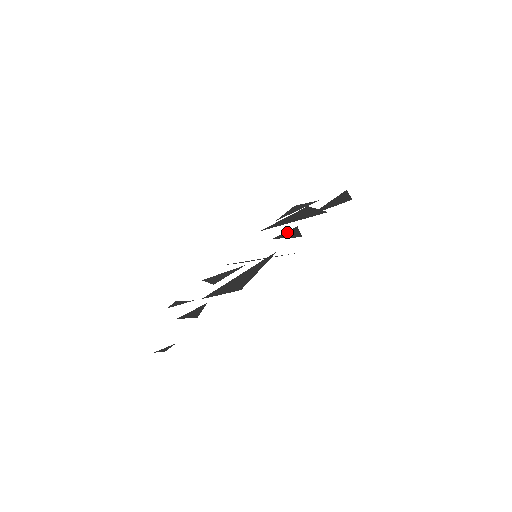
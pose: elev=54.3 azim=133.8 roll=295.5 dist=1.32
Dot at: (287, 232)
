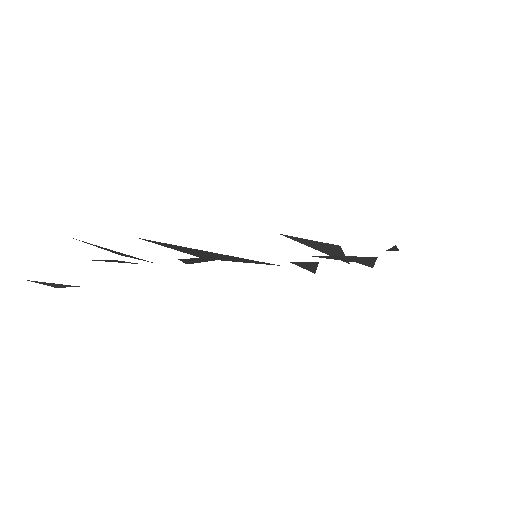
Dot at: (308, 263)
